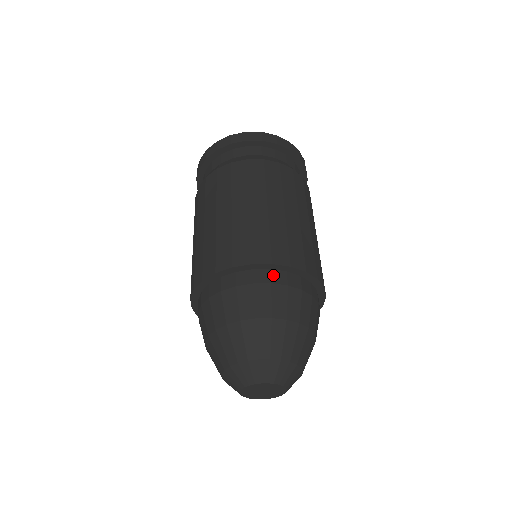
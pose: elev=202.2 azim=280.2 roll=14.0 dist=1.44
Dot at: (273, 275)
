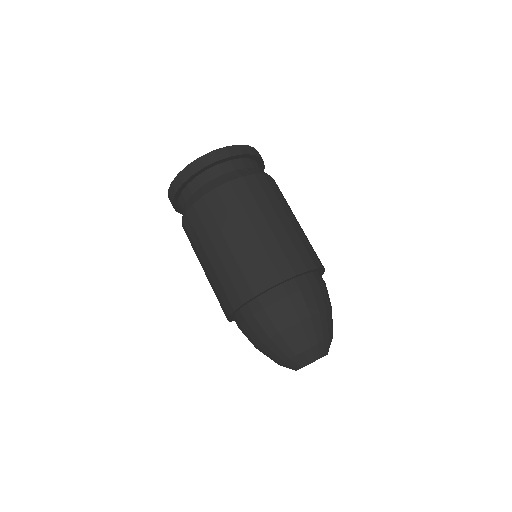
Dot at: (308, 278)
